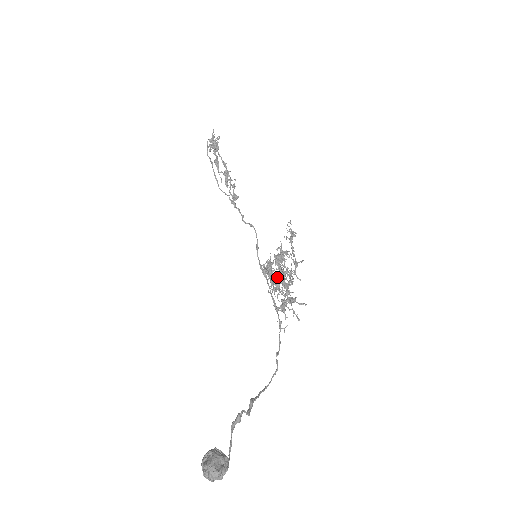
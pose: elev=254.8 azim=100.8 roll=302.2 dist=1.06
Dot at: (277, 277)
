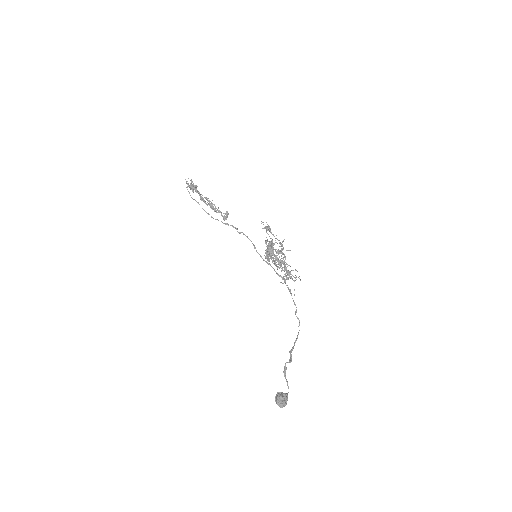
Dot at: occluded
